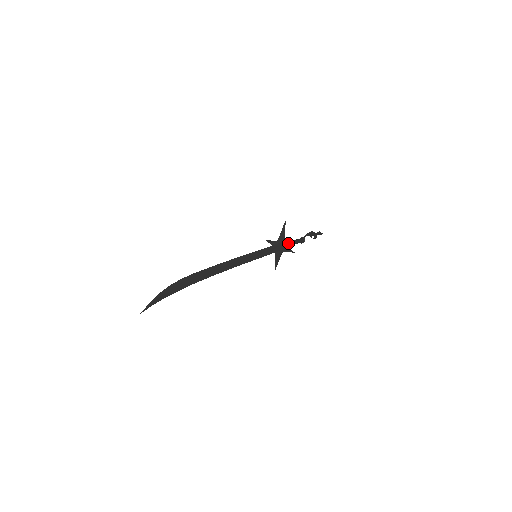
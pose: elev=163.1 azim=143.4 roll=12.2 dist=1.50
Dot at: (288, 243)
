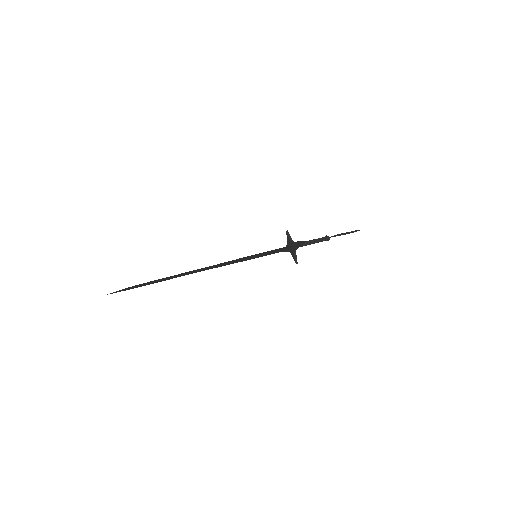
Dot at: (303, 245)
